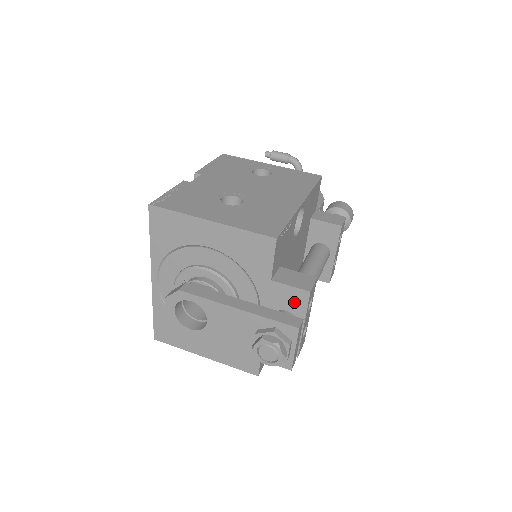
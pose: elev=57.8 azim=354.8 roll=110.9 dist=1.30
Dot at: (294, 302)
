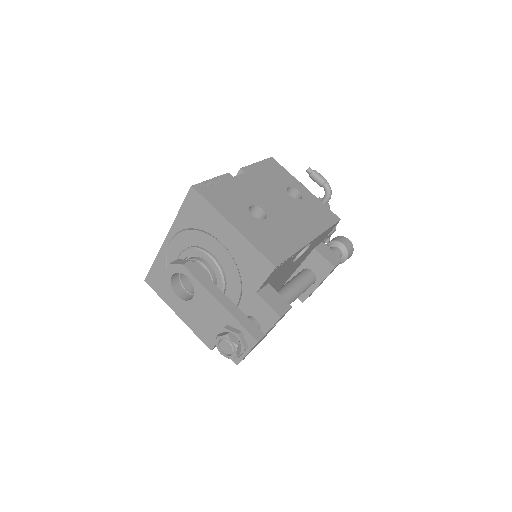
Dot at: (265, 317)
